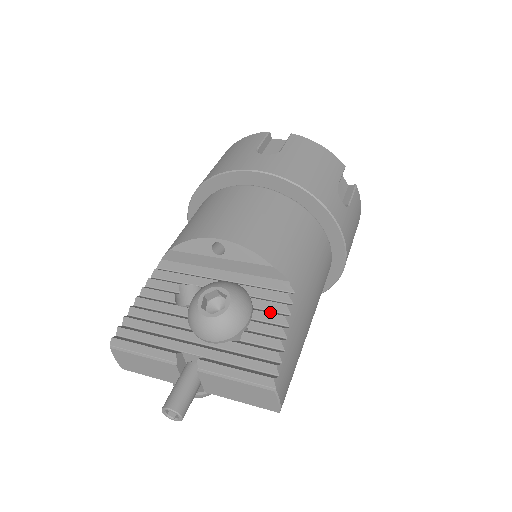
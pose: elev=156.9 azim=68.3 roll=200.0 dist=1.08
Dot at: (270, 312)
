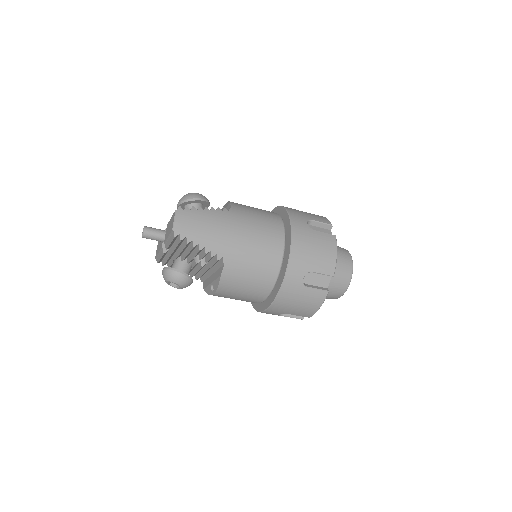
Dot at: occluded
